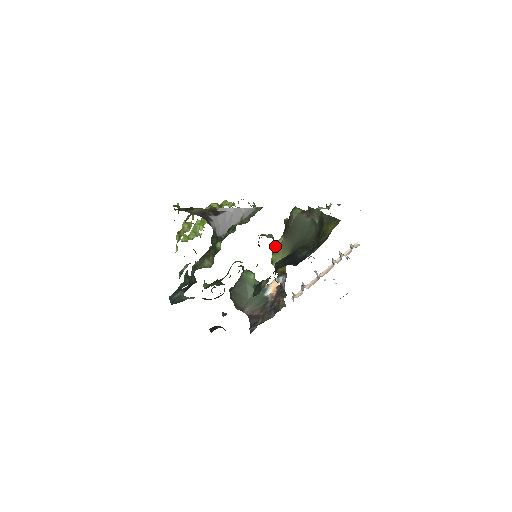
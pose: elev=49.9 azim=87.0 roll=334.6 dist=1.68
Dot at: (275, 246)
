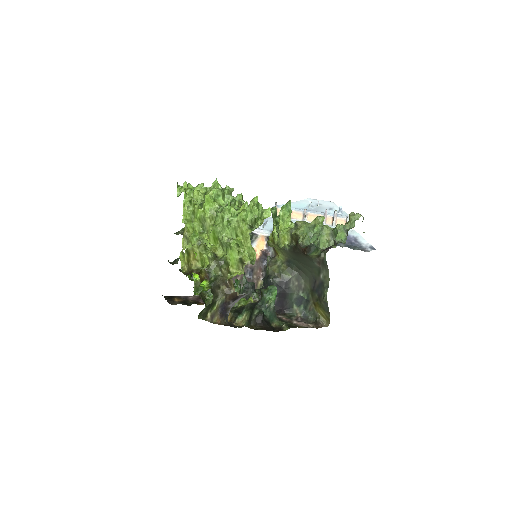
Dot at: (278, 244)
